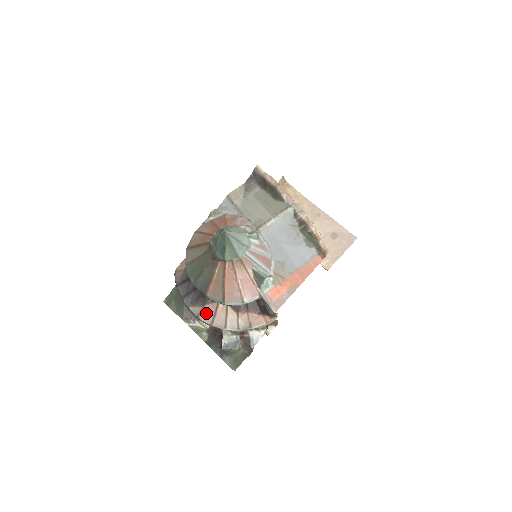
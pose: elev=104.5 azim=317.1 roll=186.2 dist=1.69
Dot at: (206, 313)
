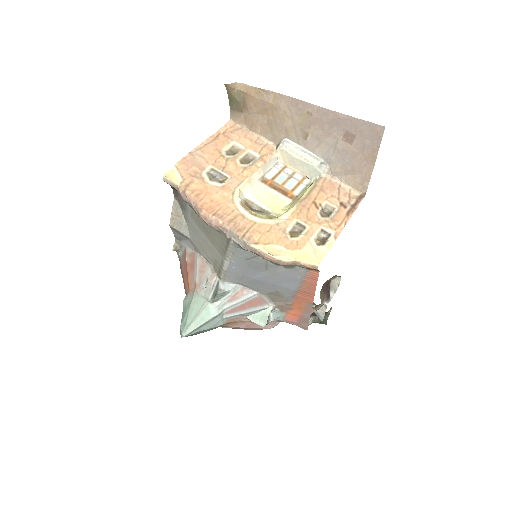
Dot at: occluded
